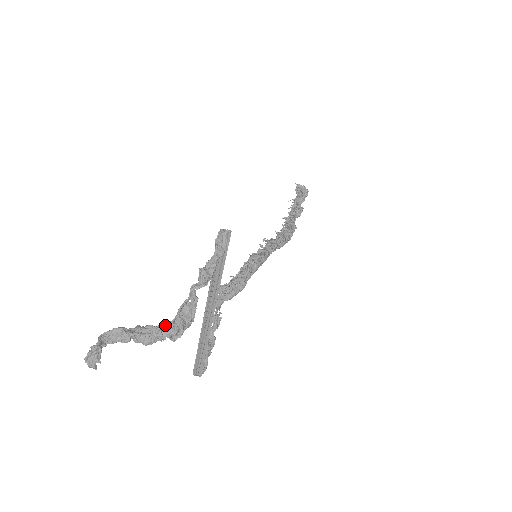
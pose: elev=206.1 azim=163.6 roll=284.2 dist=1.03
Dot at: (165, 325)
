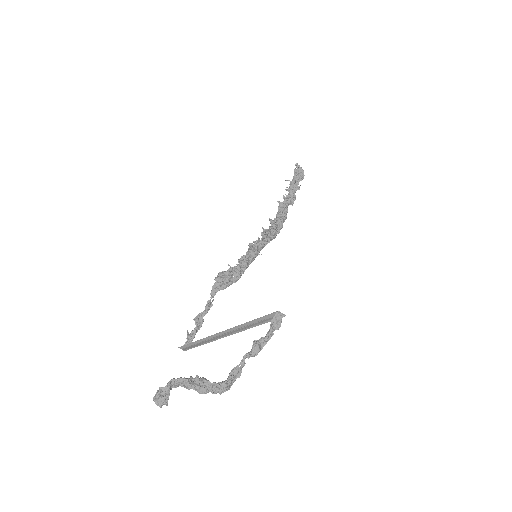
Dot at: (220, 385)
